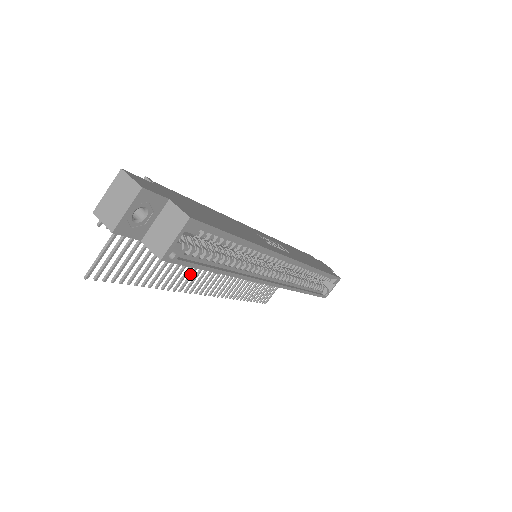
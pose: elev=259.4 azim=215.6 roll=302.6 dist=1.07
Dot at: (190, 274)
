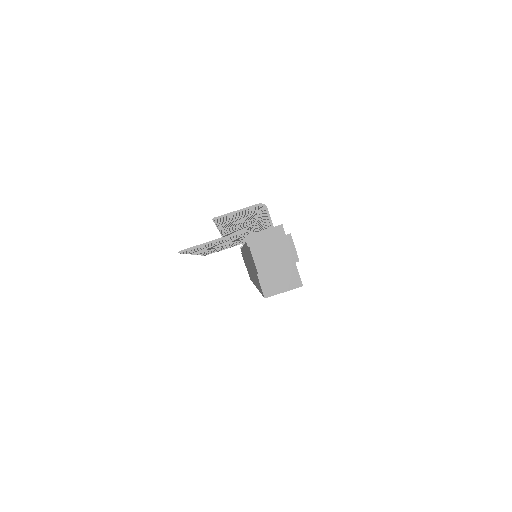
Dot at: occluded
